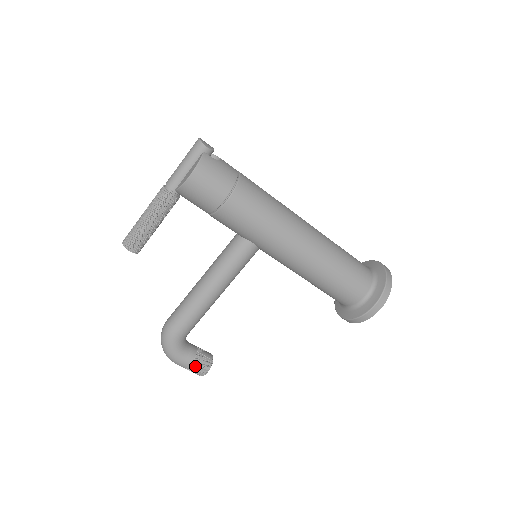
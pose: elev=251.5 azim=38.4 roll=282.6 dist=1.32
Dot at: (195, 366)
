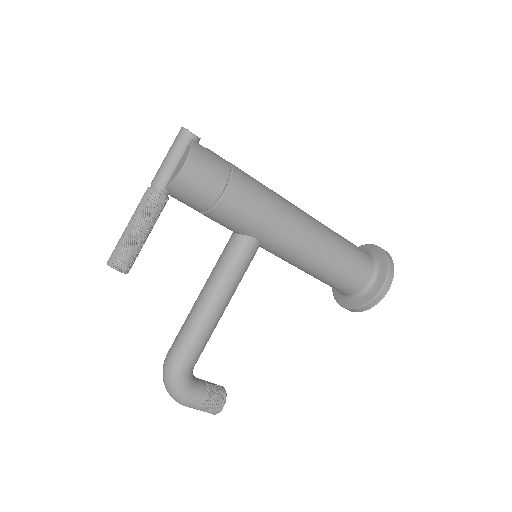
Dot at: (209, 402)
